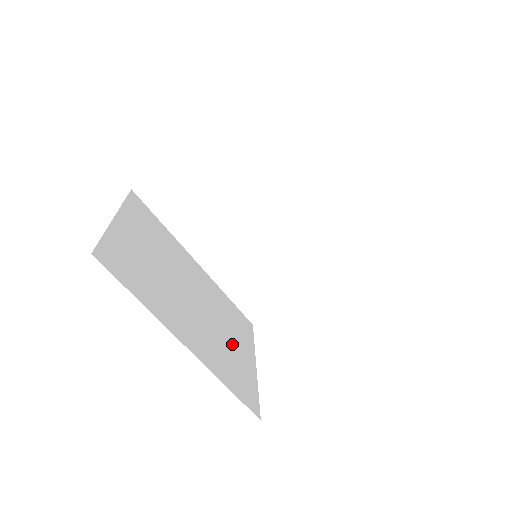
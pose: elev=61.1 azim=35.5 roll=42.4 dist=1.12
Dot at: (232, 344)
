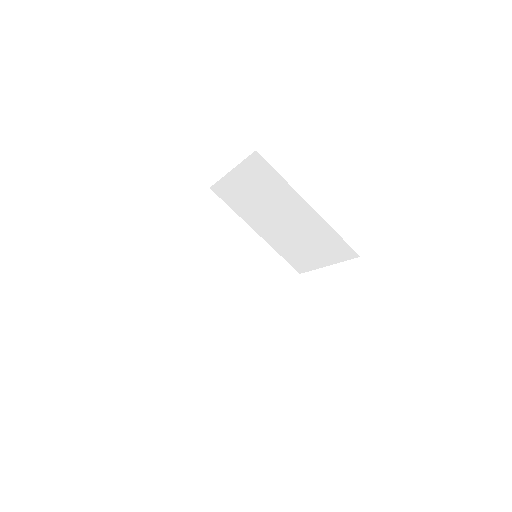
Dot at: (259, 294)
